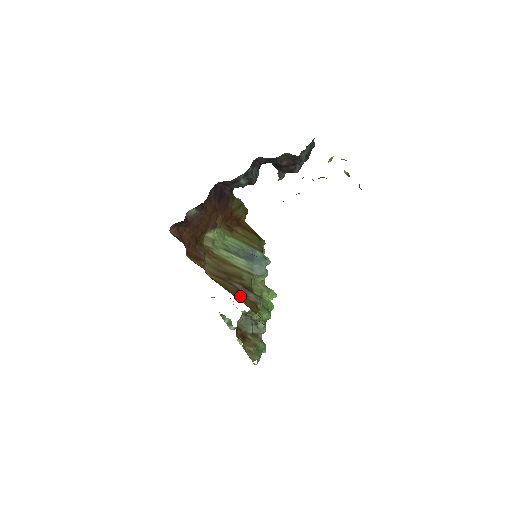
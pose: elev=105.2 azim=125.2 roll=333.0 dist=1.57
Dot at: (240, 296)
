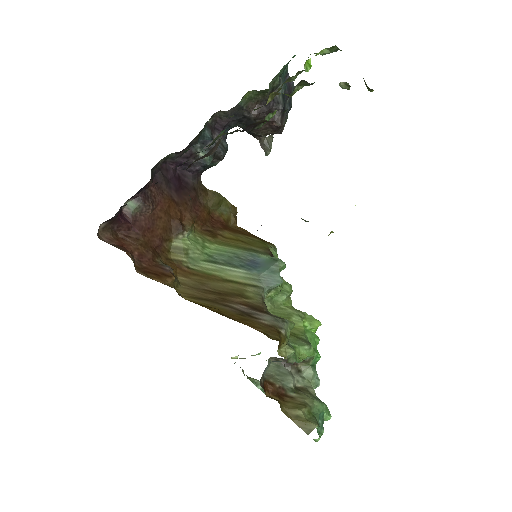
Dot at: (245, 320)
